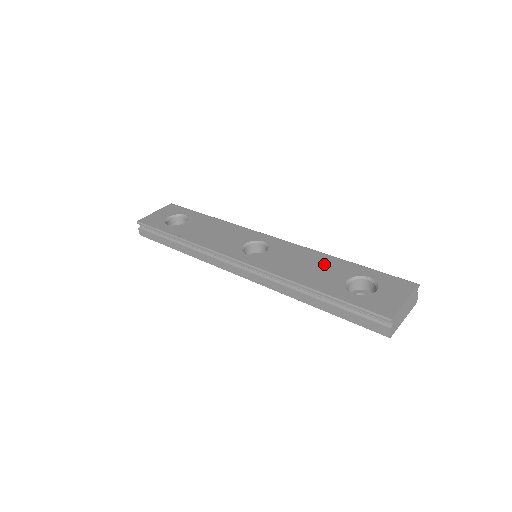
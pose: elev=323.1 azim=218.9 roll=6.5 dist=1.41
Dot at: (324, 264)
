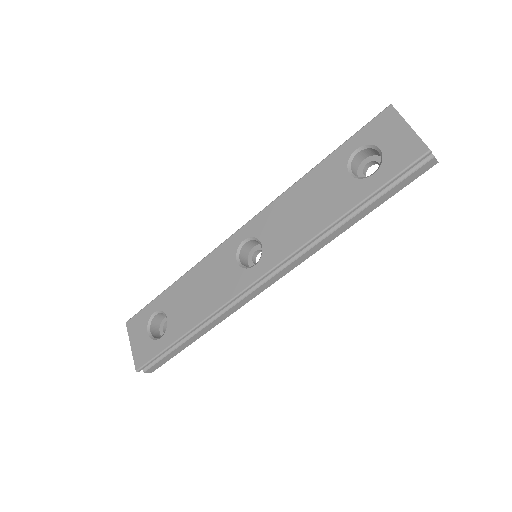
Dot at: (313, 189)
